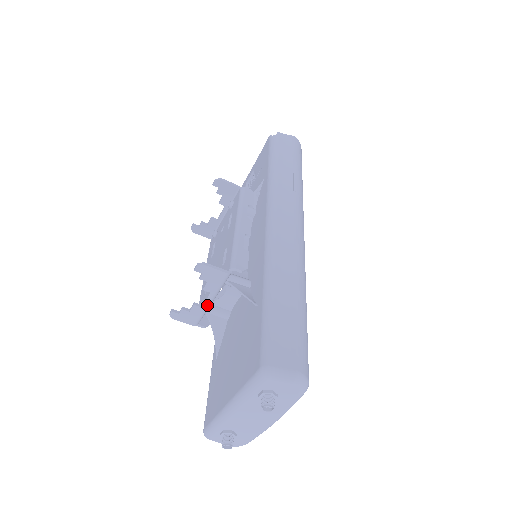
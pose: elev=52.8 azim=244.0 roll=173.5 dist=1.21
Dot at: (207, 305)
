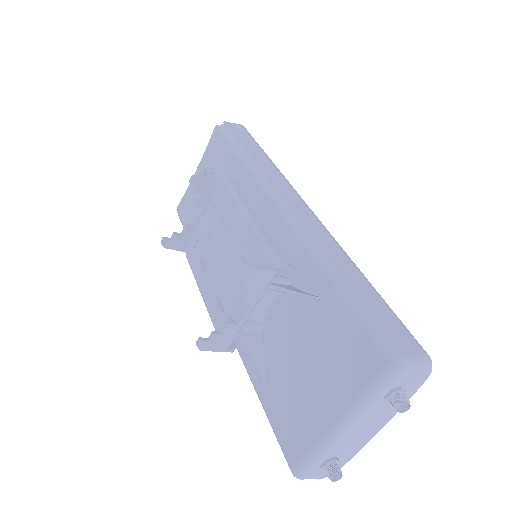
Dot at: (245, 320)
